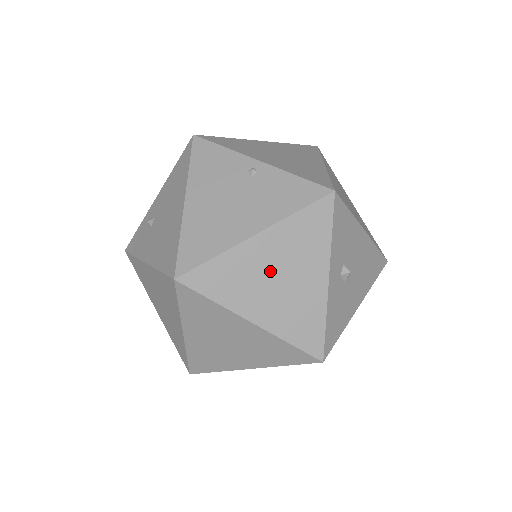
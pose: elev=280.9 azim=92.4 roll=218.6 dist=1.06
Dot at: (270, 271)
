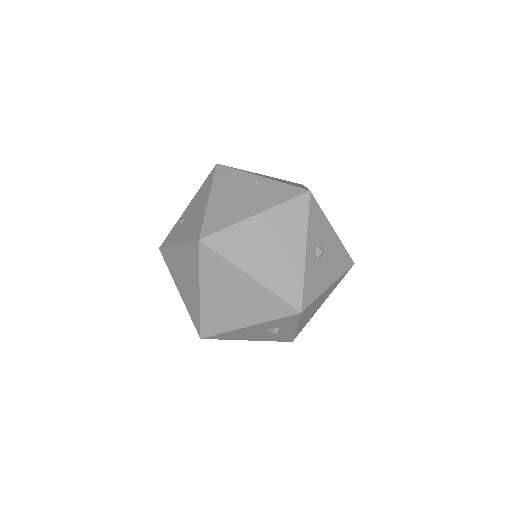
Dot at: (265, 241)
